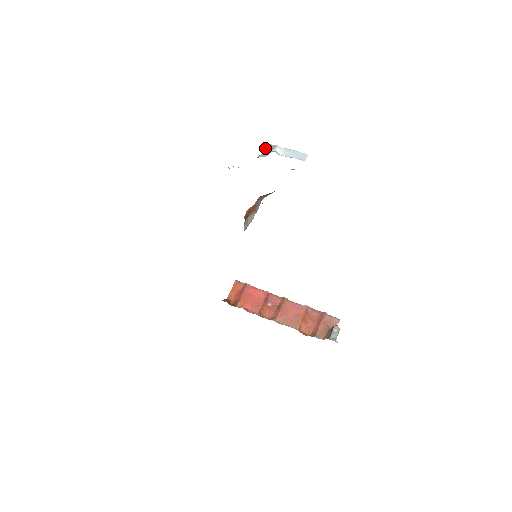
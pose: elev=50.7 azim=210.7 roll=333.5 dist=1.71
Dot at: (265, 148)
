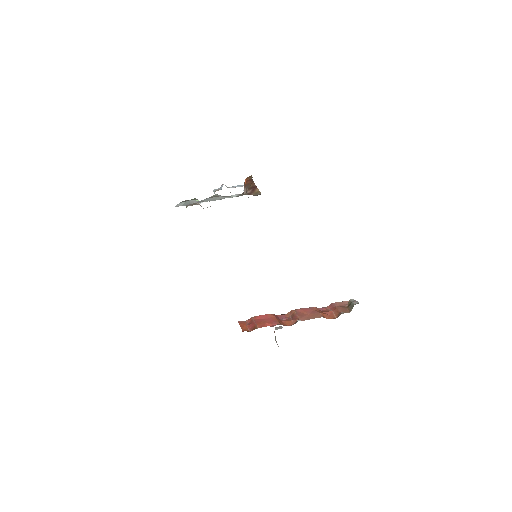
Dot at: (214, 191)
